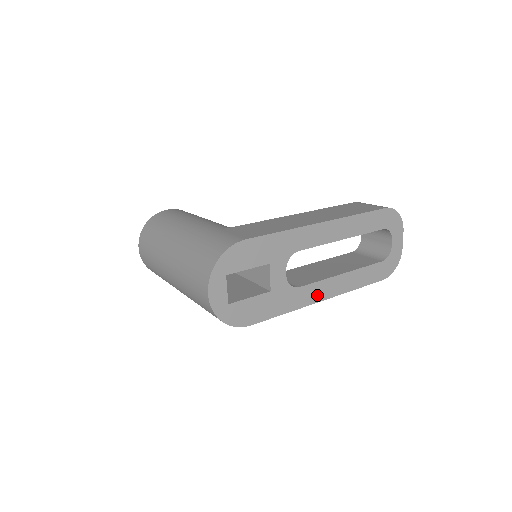
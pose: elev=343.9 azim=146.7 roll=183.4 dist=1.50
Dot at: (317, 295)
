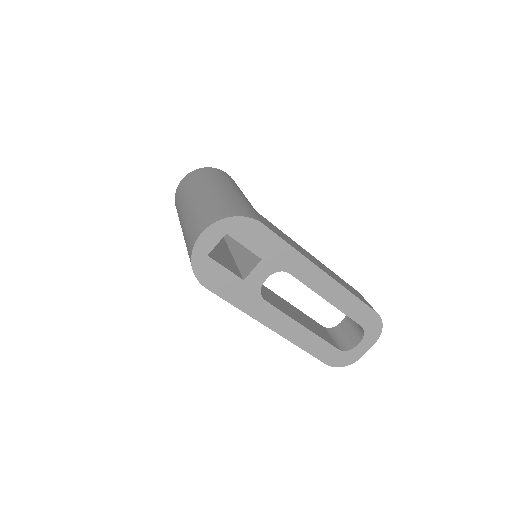
Dot at: (271, 321)
